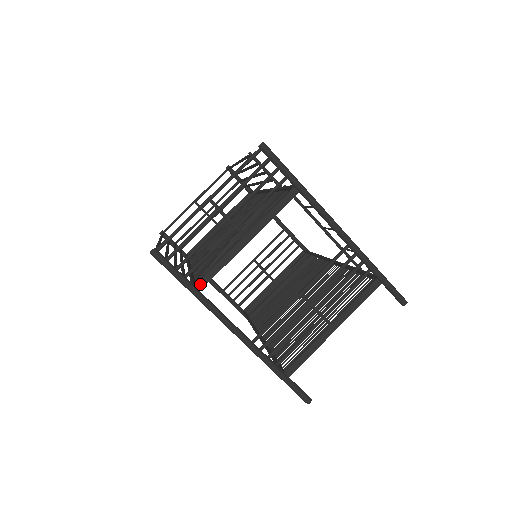
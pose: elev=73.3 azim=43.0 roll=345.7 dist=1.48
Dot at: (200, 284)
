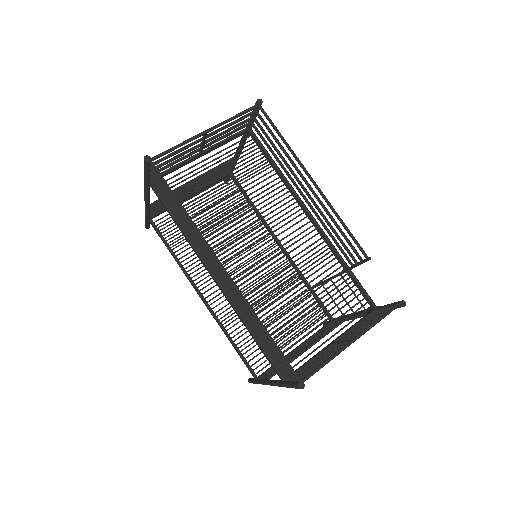
Dot at: occluded
